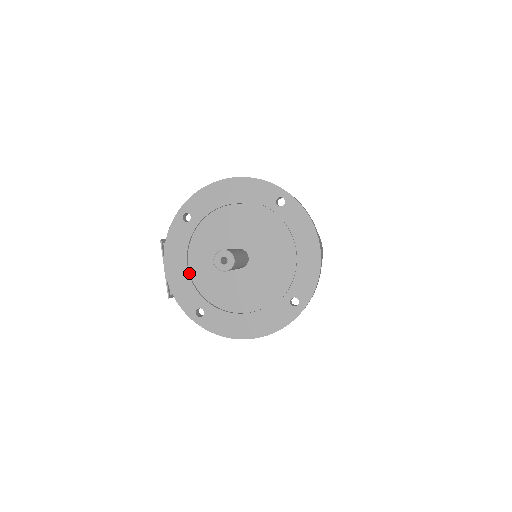
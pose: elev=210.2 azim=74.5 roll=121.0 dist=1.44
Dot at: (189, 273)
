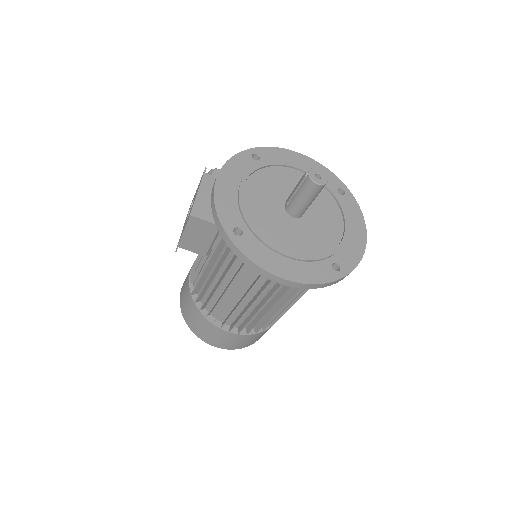
Dot at: (241, 195)
